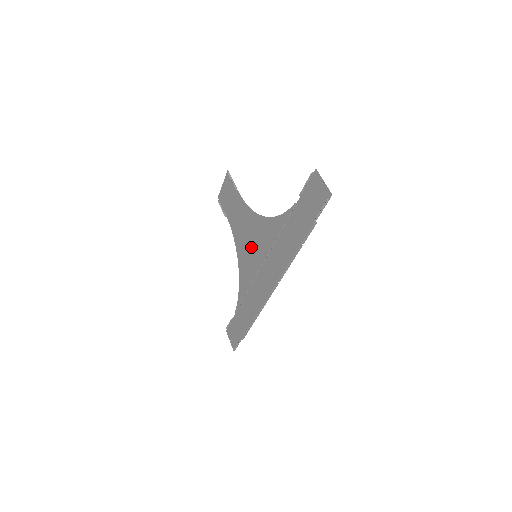
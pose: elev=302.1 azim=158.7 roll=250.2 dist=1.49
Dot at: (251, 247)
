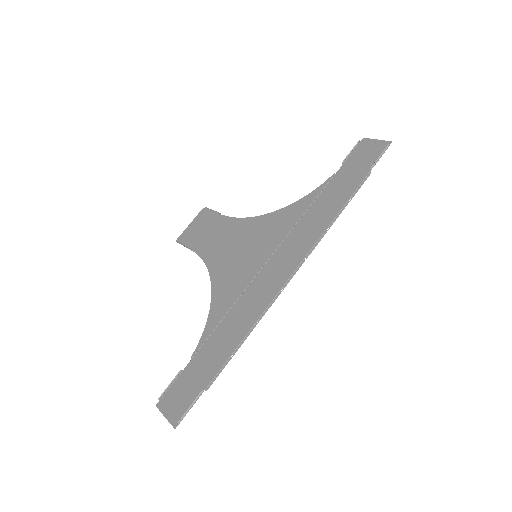
Dot at: (246, 252)
